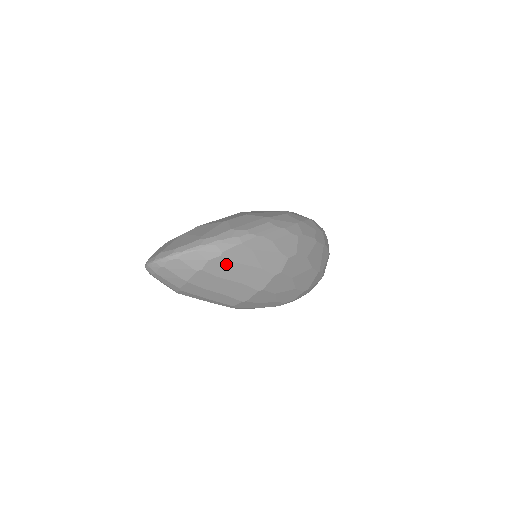
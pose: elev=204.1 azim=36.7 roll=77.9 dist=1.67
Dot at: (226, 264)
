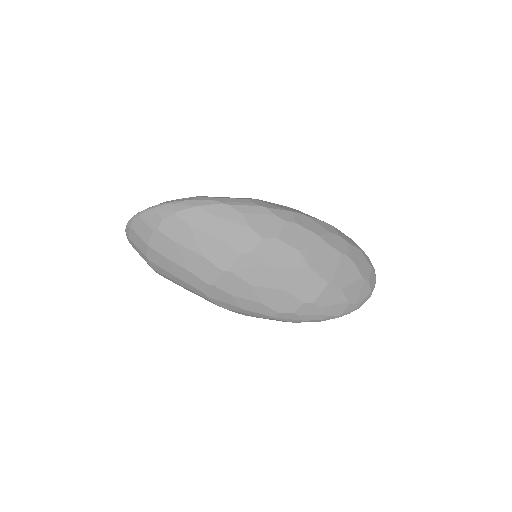
Dot at: (182, 226)
